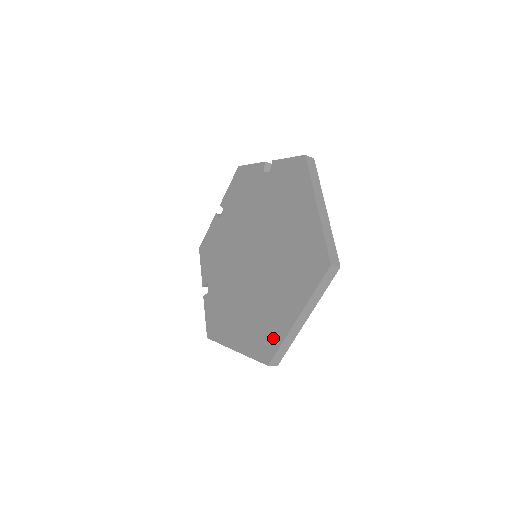
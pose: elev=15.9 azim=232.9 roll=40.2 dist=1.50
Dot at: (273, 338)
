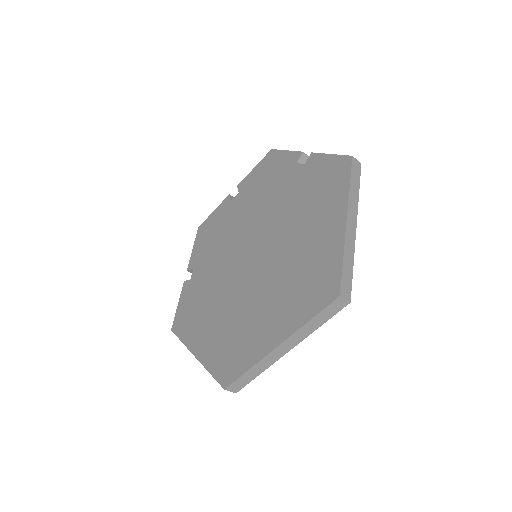
Dot at: (241, 359)
